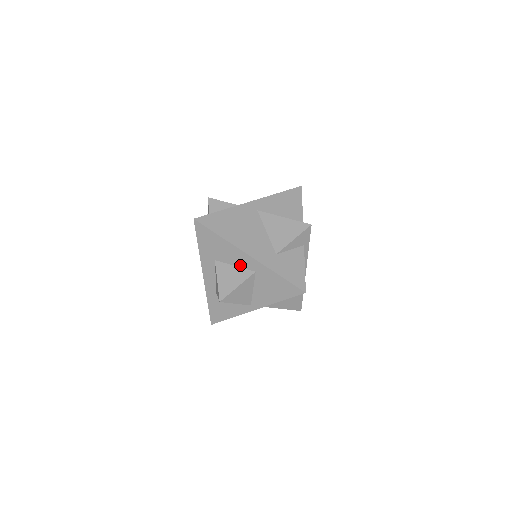
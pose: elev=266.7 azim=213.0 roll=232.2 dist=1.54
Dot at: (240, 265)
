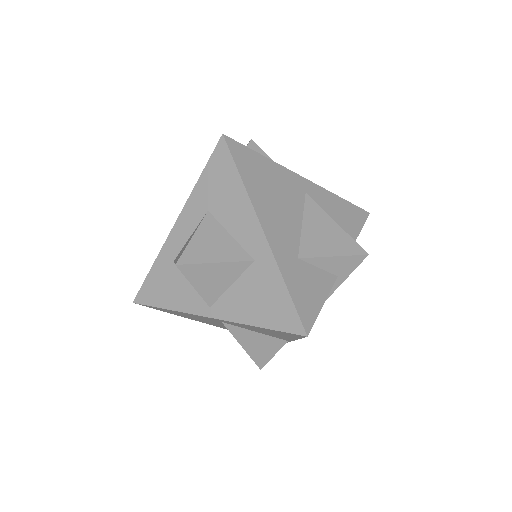
Dot at: (239, 238)
